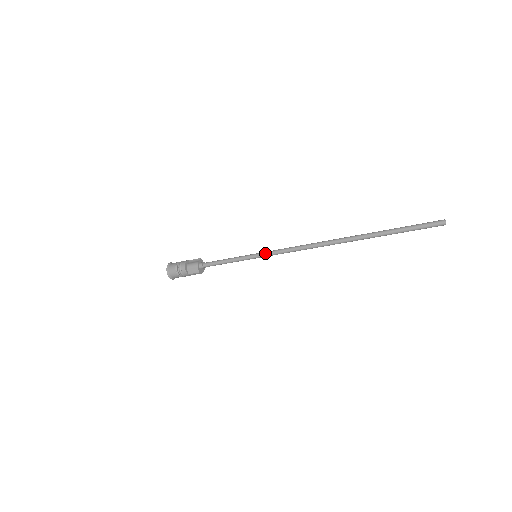
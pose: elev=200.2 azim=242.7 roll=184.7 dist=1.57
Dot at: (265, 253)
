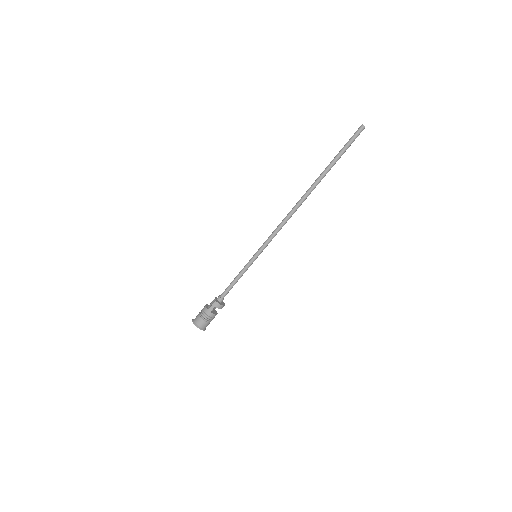
Dot at: (261, 246)
